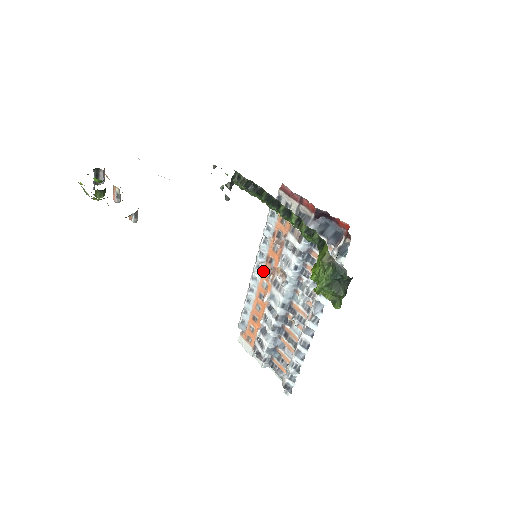
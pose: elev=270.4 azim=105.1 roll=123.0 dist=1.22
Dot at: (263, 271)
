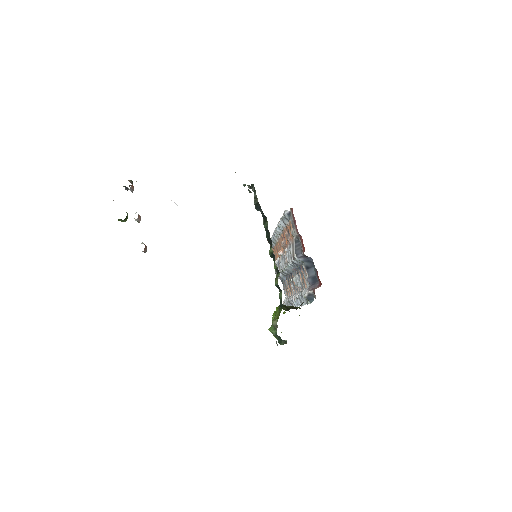
Dot at: (281, 236)
